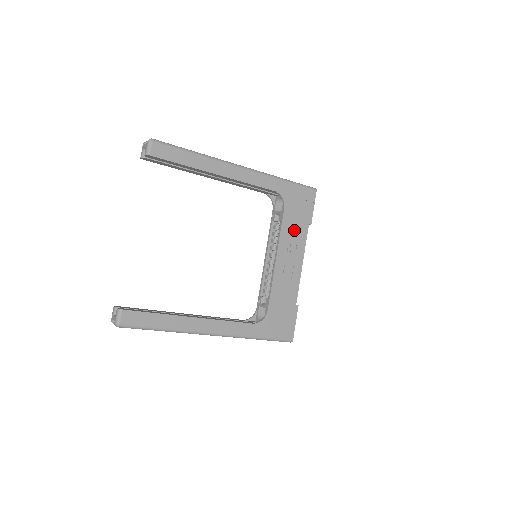
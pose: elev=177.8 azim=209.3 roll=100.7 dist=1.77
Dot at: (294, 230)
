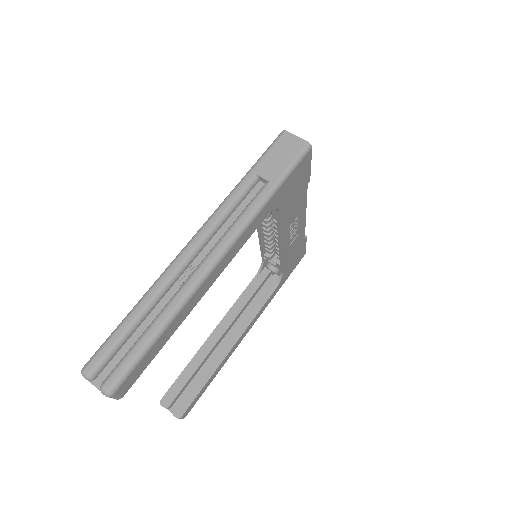
Dot at: (293, 209)
